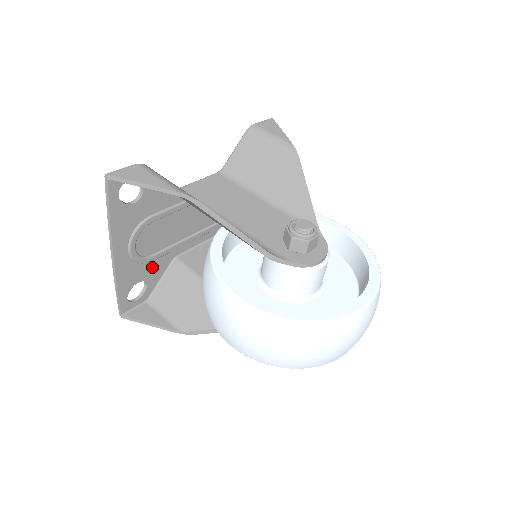
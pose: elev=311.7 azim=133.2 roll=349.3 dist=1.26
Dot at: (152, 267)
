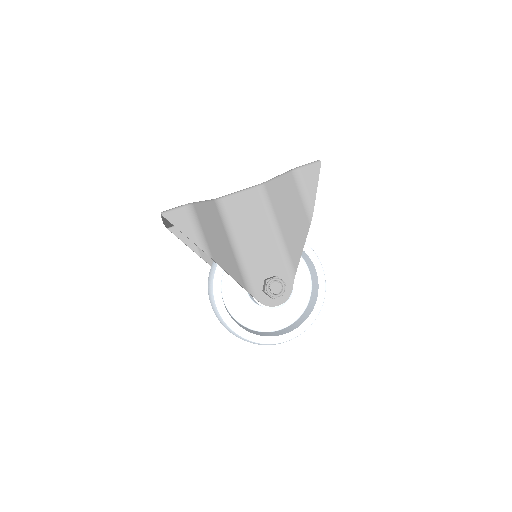
Dot at: occluded
